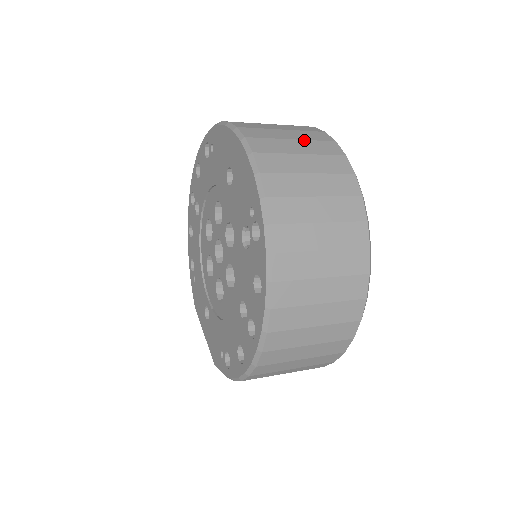
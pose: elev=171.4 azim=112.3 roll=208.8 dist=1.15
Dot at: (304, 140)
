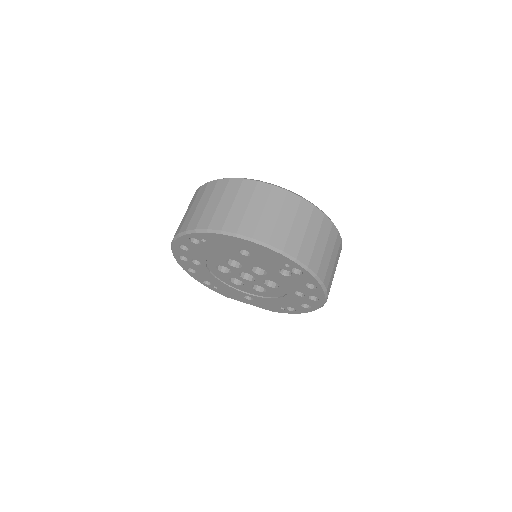
Dot at: (266, 204)
